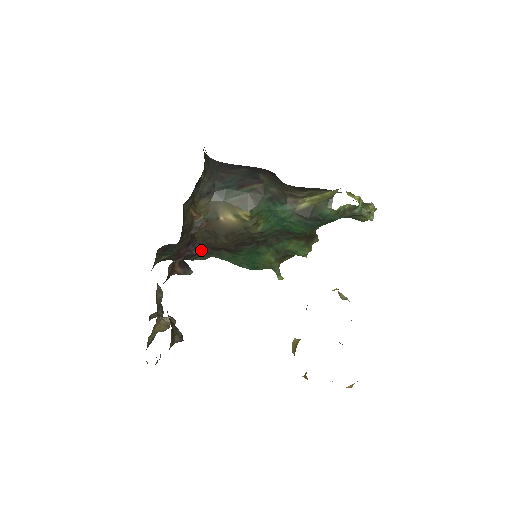
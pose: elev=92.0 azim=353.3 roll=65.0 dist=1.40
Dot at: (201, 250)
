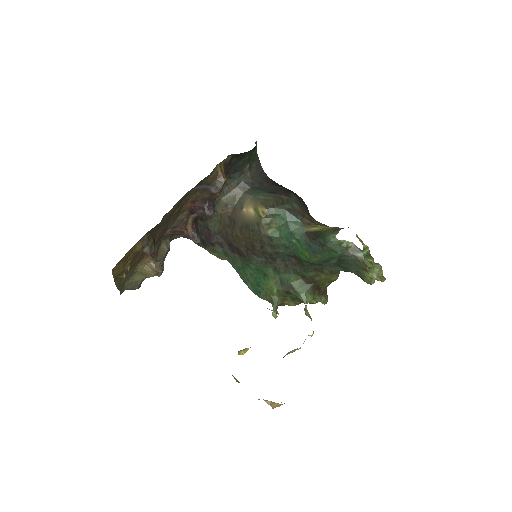
Dot at: (219, 242)
